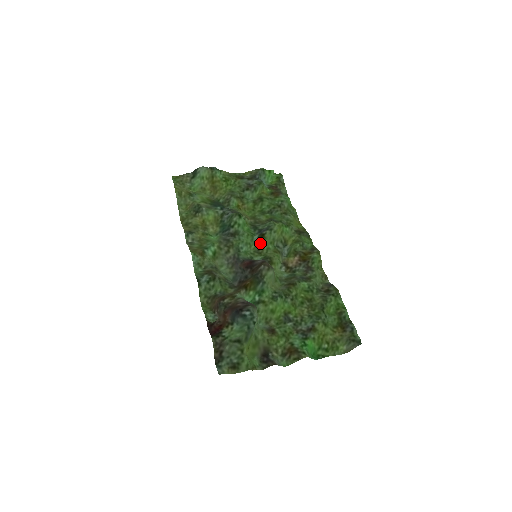
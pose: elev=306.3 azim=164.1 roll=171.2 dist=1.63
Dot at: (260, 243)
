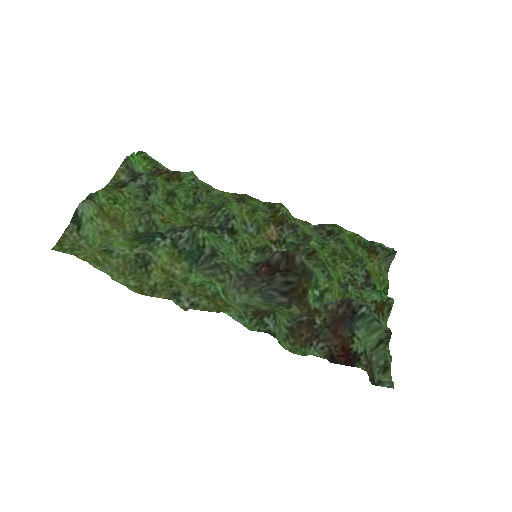
Dot at: (238, 240)
